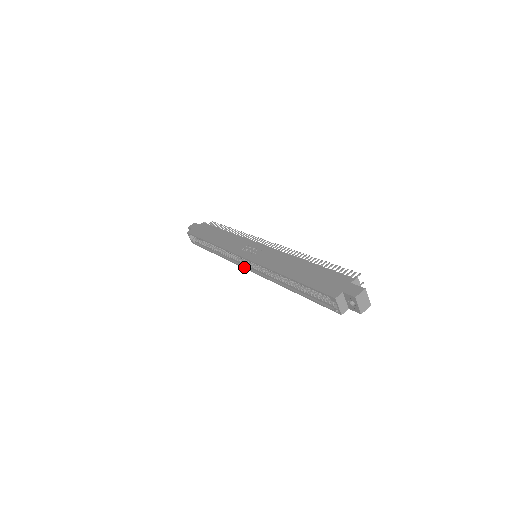
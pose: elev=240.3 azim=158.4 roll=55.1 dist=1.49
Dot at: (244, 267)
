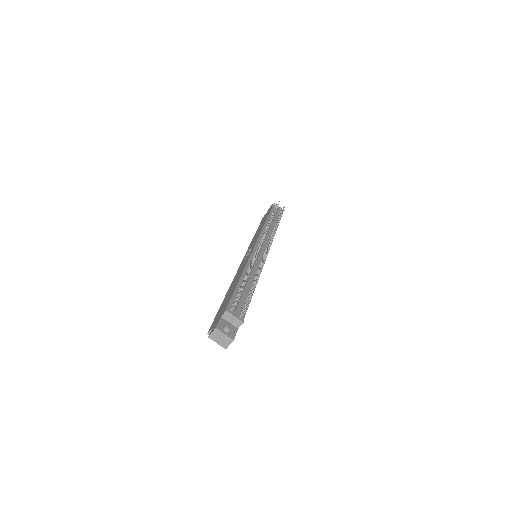
Dot at: occluded
